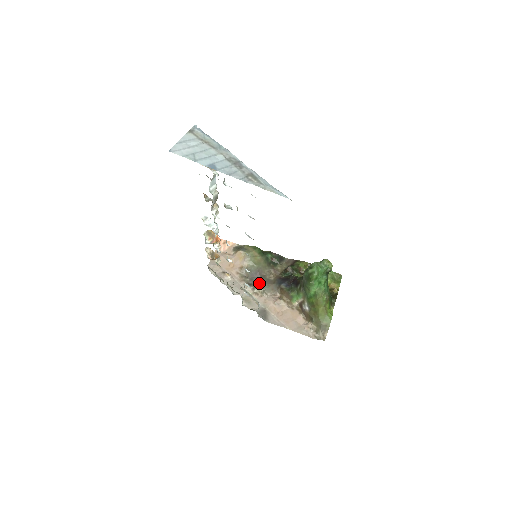
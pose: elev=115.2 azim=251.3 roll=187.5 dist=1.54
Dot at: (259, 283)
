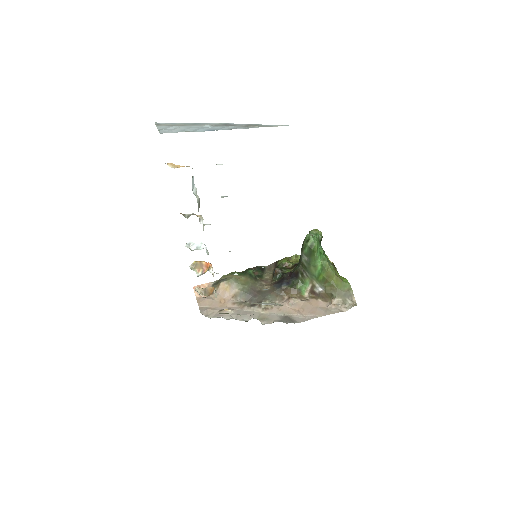
Dot at: (261, 299)
